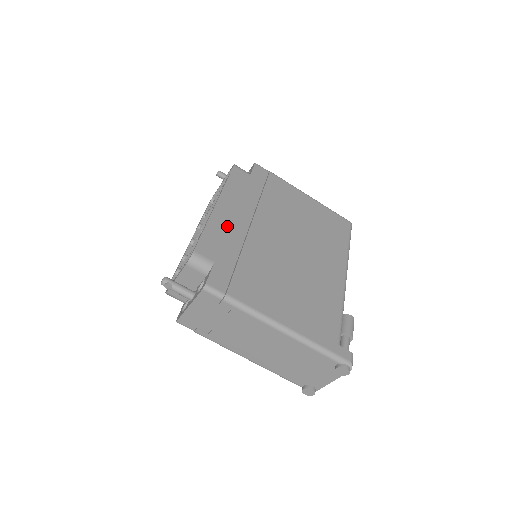
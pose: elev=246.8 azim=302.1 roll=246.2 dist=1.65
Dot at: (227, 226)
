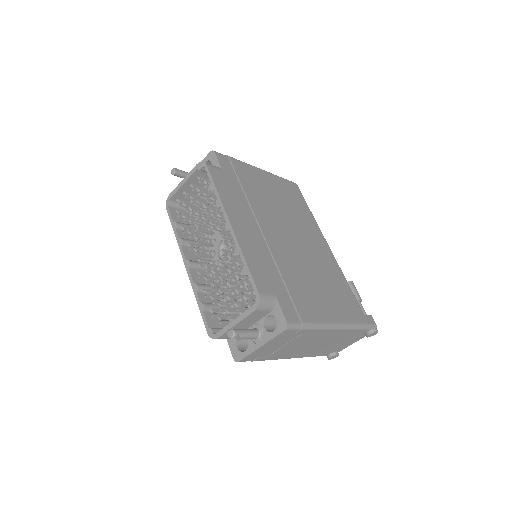
Dot at: (253, 246)
